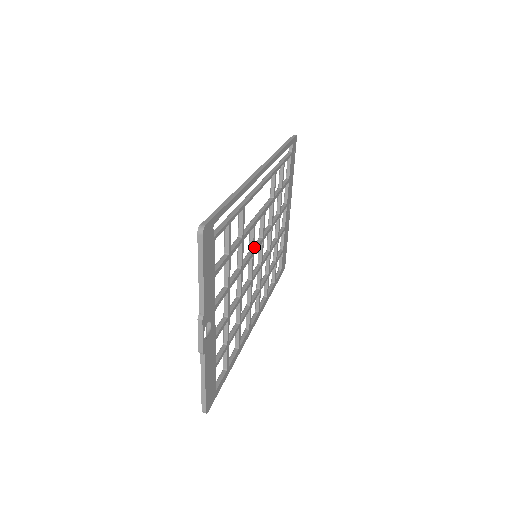
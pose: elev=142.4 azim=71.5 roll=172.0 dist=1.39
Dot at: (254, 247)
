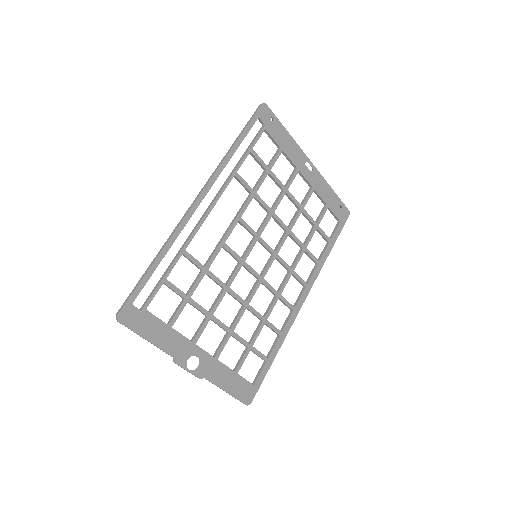
Dot at: (244, 254)
